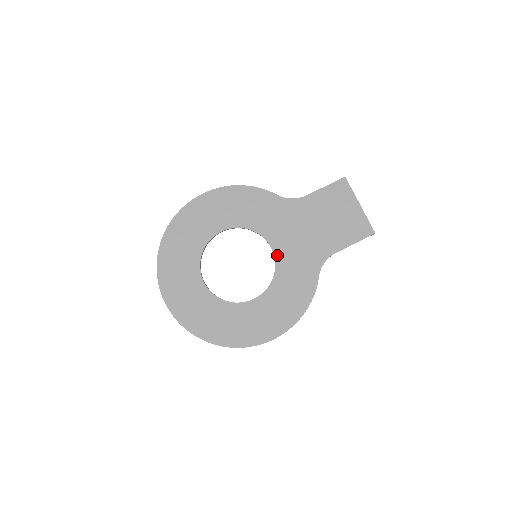
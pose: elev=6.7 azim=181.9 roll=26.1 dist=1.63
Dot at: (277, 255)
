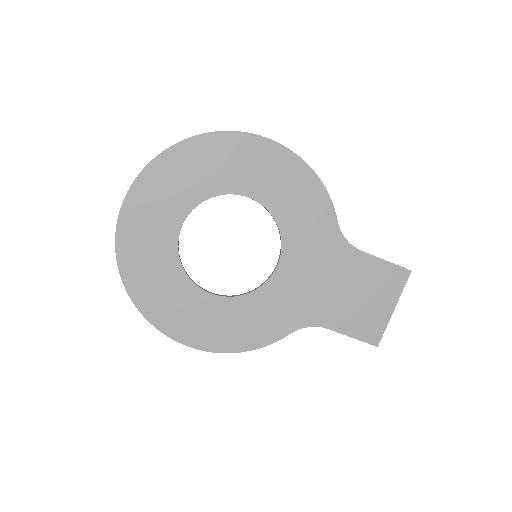
Dot at: (276, 276)
